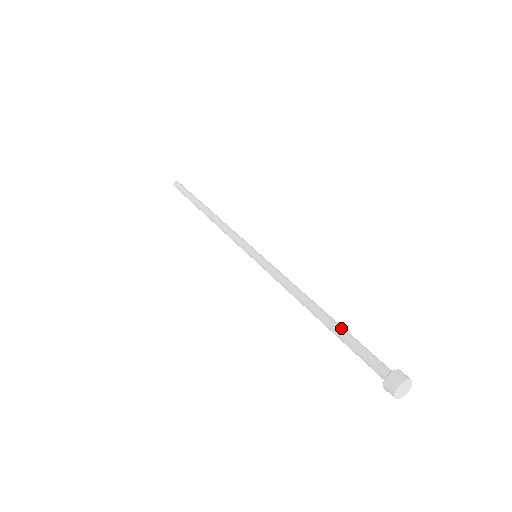
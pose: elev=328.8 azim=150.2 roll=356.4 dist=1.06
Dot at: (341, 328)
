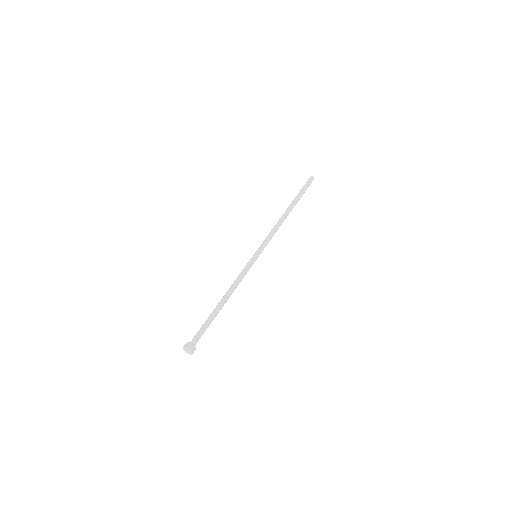
Dot at: (213, 315)
